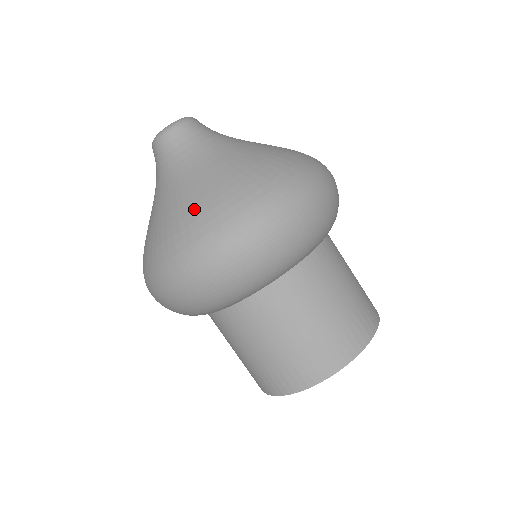
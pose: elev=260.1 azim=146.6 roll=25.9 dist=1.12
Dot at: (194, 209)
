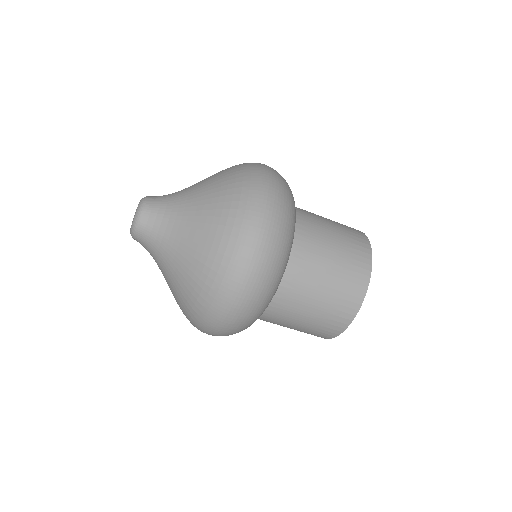
Dot at: occluded
